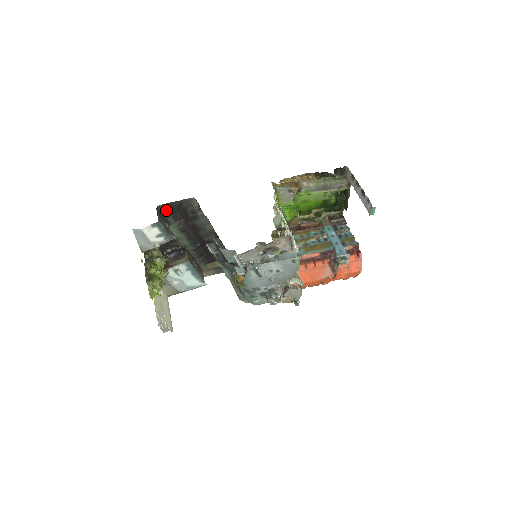
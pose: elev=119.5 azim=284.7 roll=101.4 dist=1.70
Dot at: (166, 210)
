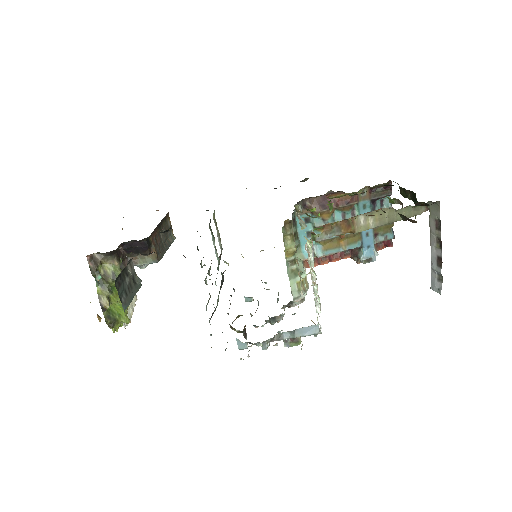
Dot at: occluded
